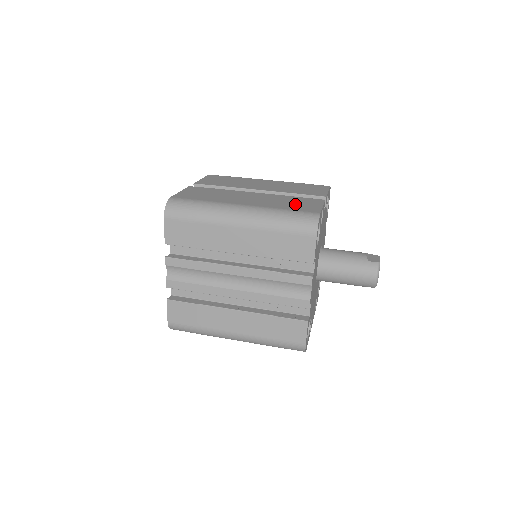
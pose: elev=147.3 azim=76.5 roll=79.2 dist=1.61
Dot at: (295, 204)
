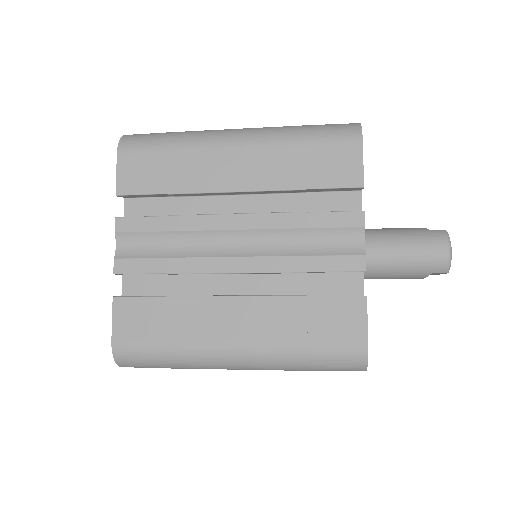
Dot at: occluded
